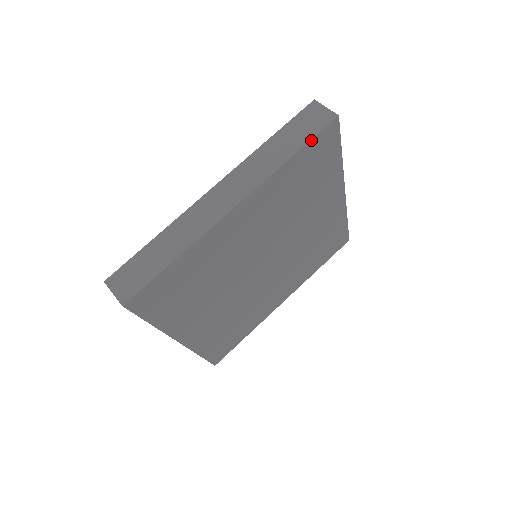
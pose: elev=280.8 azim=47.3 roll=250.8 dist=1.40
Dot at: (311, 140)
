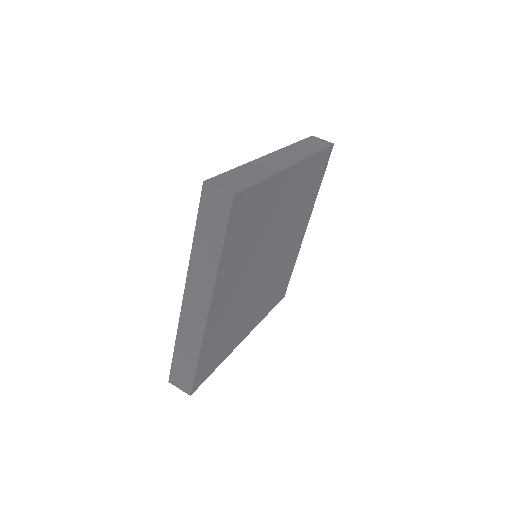
Dot at: (324, 149)
